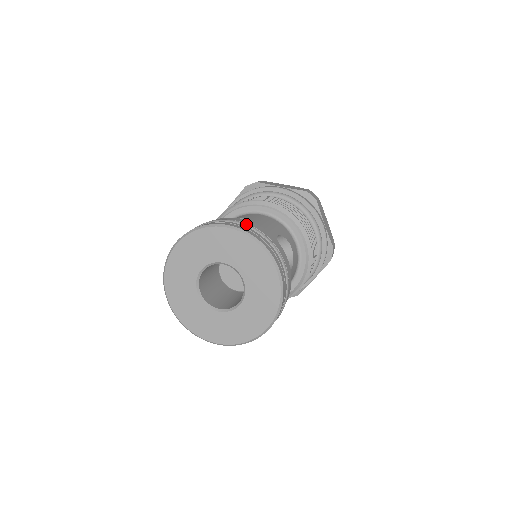
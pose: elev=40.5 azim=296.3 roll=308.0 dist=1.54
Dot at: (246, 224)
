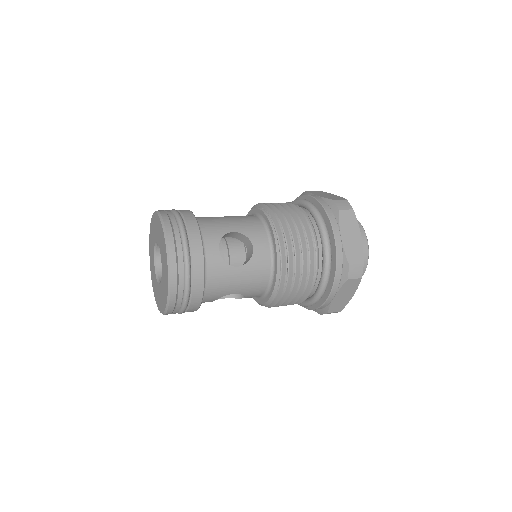
Dot at: (177, 213)
